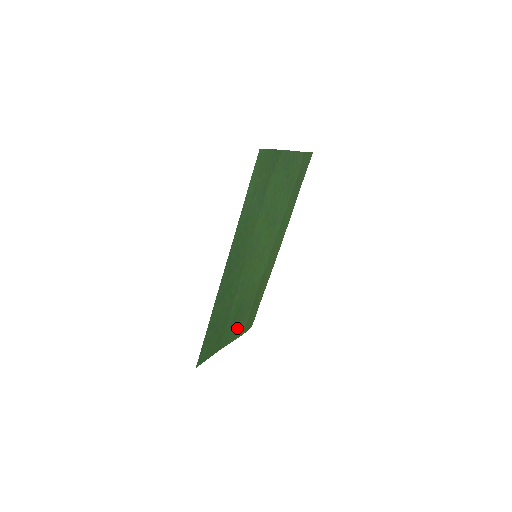
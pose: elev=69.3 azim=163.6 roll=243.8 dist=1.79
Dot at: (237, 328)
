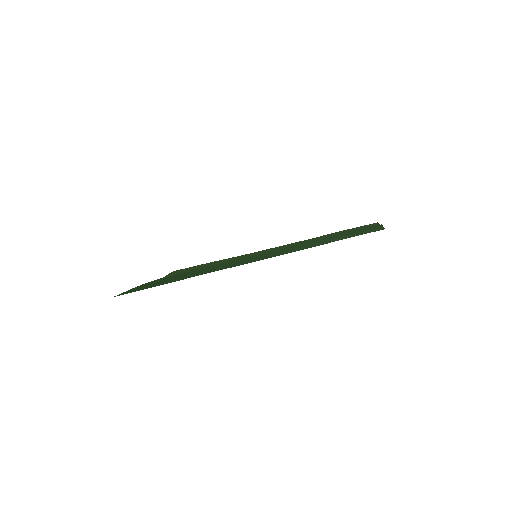
Dot at: occluded
